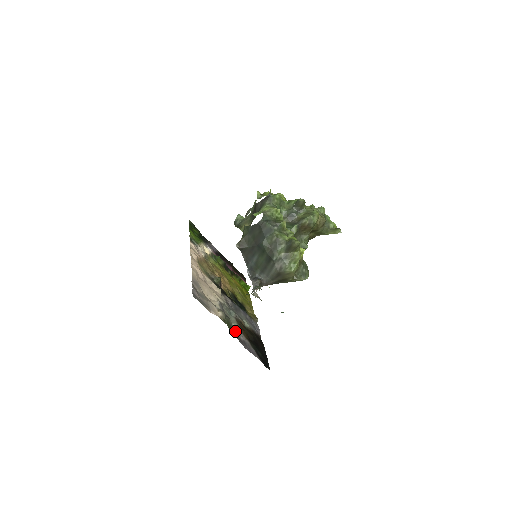
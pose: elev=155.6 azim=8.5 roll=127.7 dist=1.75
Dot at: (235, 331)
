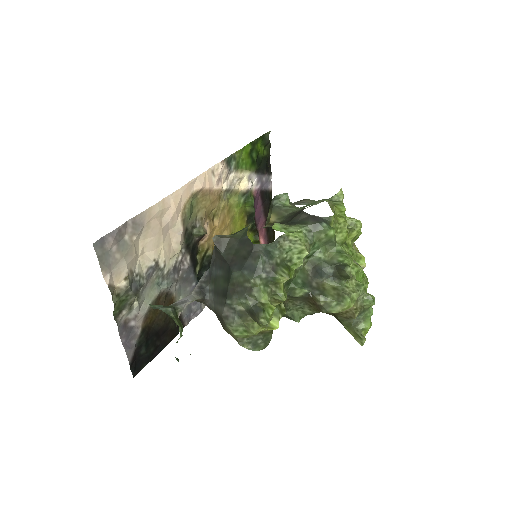
Dot at: (129, 312)
